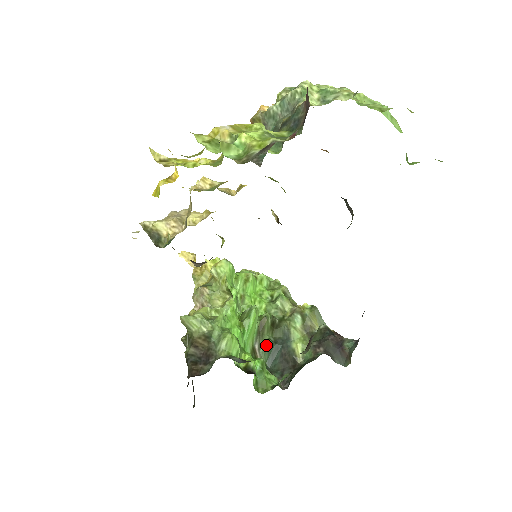
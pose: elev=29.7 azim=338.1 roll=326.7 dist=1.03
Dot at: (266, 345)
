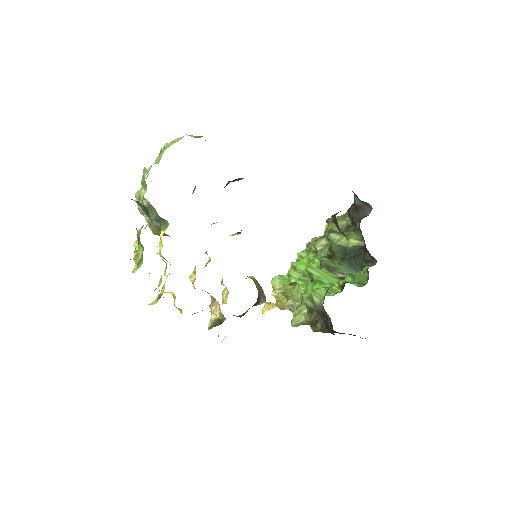
Dot at: (342, 268)
